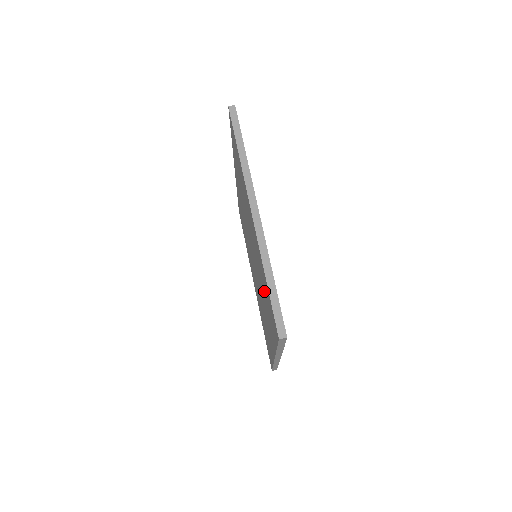
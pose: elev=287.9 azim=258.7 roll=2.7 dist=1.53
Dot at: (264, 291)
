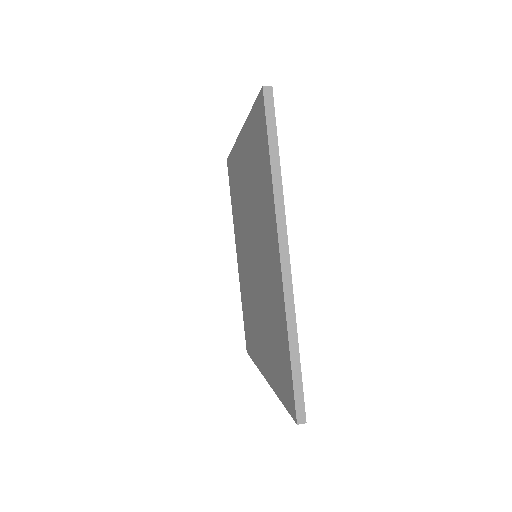
Dot at: (256, 174)
